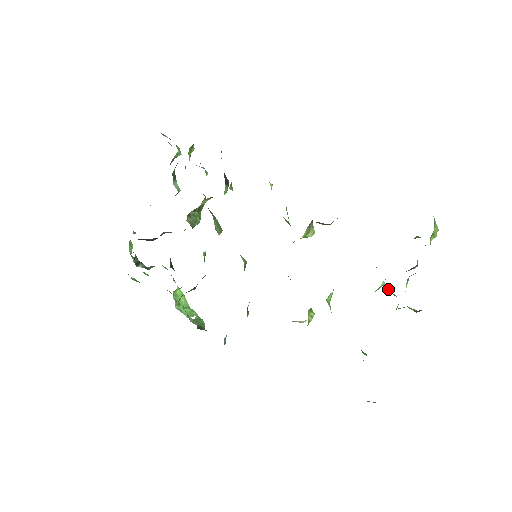
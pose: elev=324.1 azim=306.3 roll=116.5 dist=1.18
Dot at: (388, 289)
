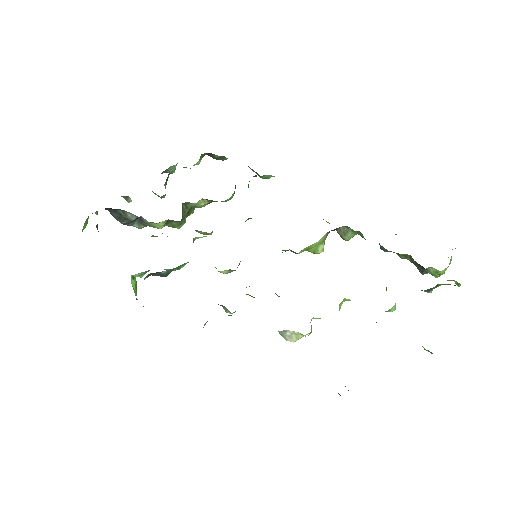
Dot at: occluded
